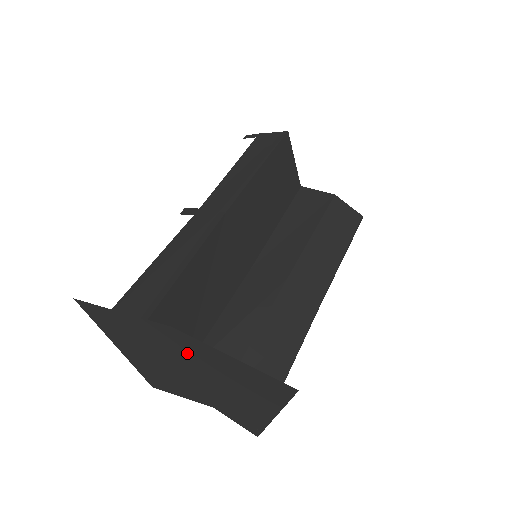
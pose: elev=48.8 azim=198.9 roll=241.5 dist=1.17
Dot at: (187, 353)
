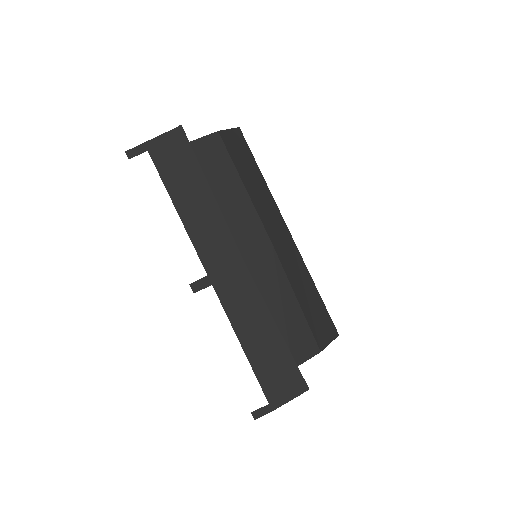
Dot at: occluded
